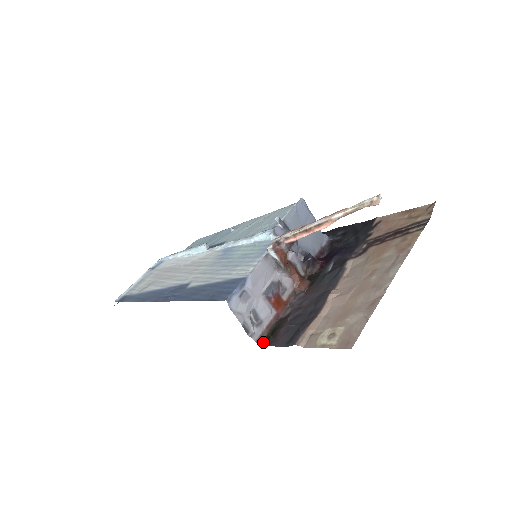
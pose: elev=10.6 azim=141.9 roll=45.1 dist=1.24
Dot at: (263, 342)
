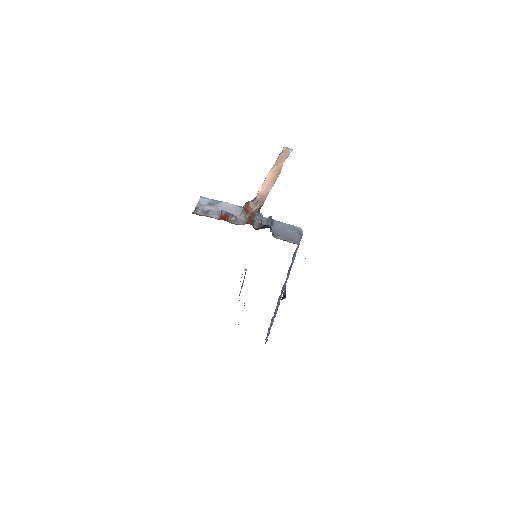
Dot at: (195, 213)
